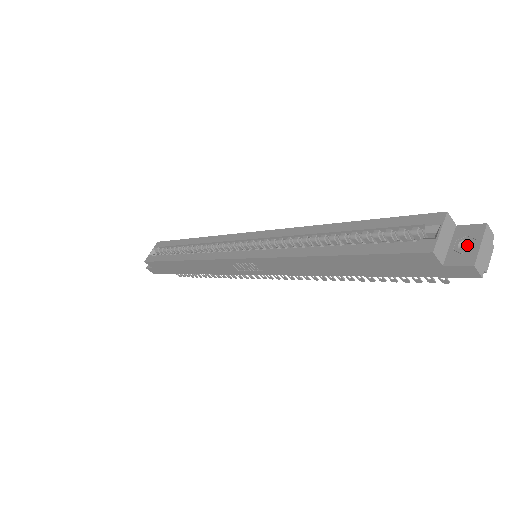
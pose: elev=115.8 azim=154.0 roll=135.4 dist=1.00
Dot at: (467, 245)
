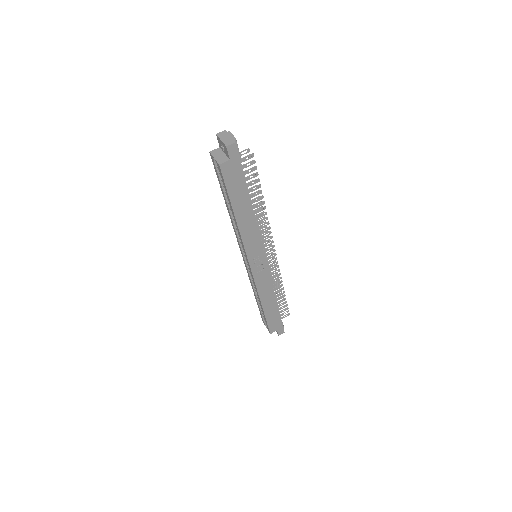
Dot at: occluded
